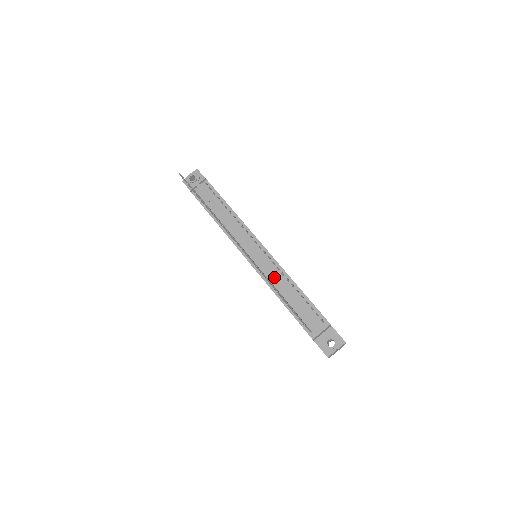
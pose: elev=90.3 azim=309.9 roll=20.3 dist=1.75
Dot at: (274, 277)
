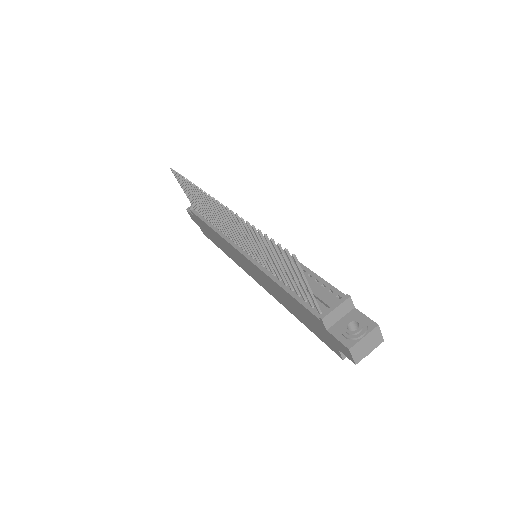
Dot at: occluded
